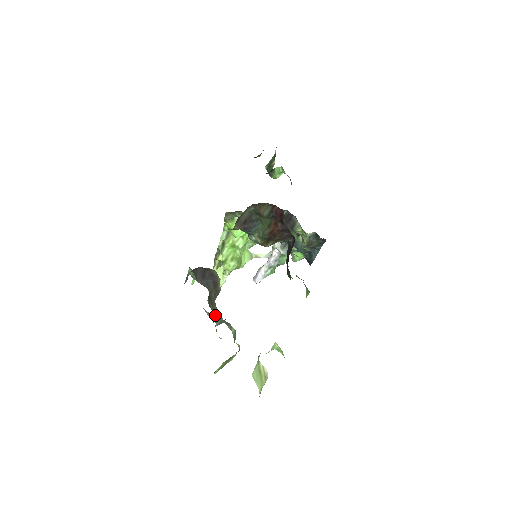
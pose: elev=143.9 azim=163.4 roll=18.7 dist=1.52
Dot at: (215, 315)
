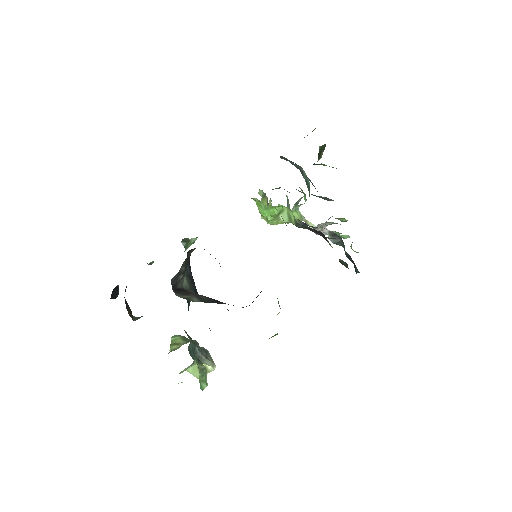
Dot at: occluded
